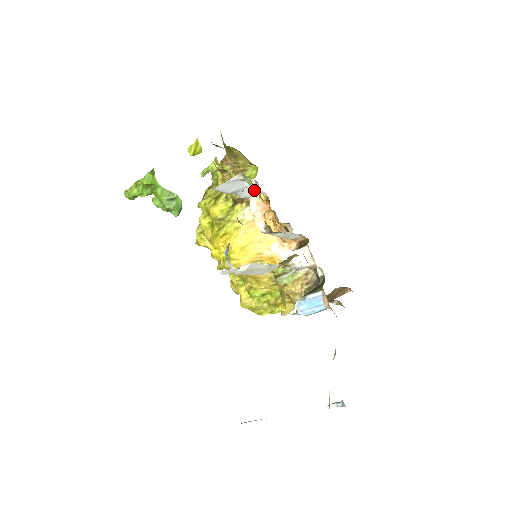
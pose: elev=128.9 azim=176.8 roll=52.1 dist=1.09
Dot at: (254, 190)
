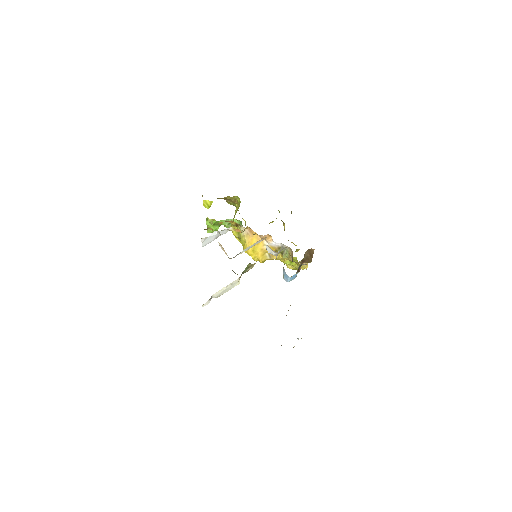
Dot at: (225, 229)
